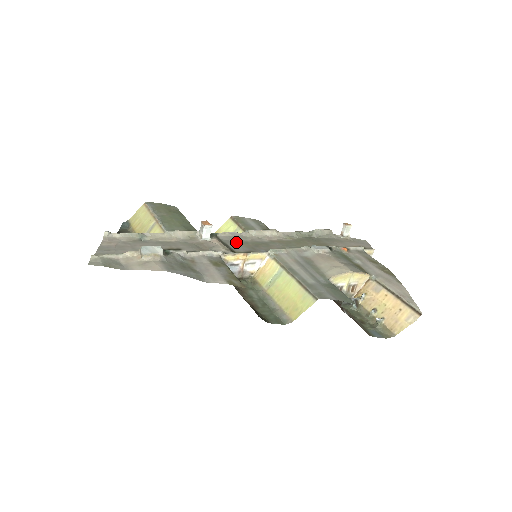
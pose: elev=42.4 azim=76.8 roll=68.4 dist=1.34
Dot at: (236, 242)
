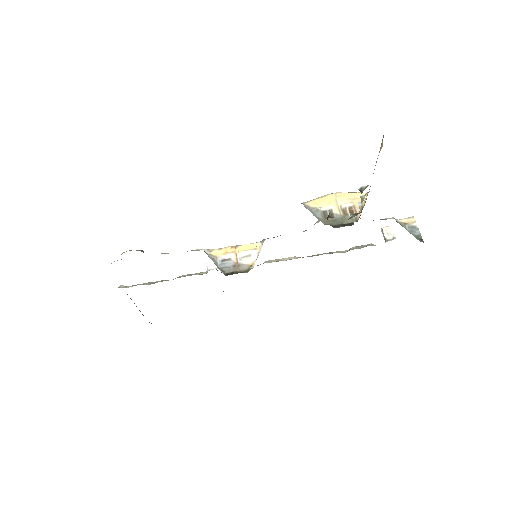
Dot at: occluded
